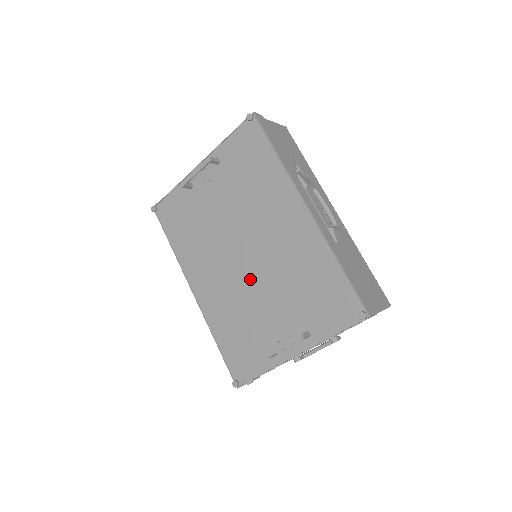
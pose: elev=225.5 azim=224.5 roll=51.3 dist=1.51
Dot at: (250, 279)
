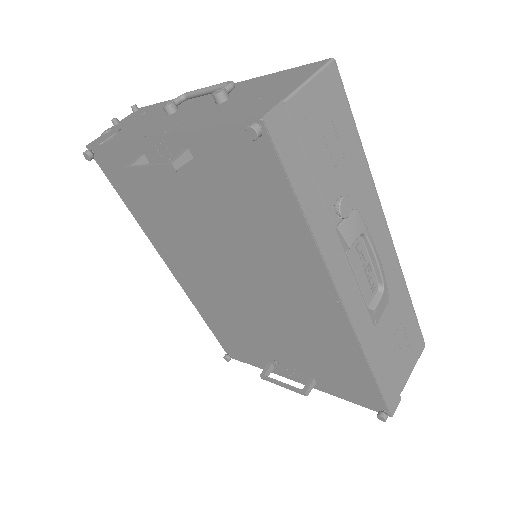
Dot at: (246, 305)
